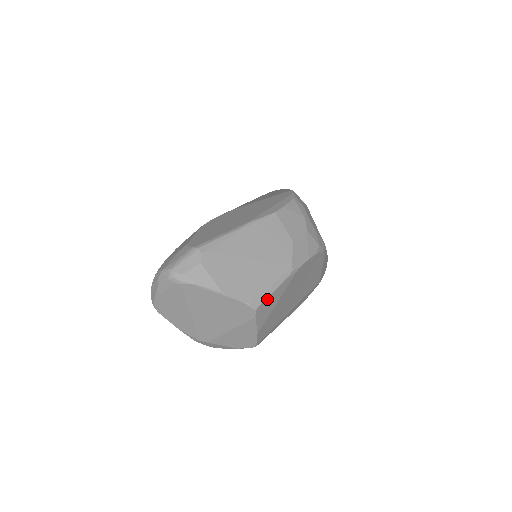
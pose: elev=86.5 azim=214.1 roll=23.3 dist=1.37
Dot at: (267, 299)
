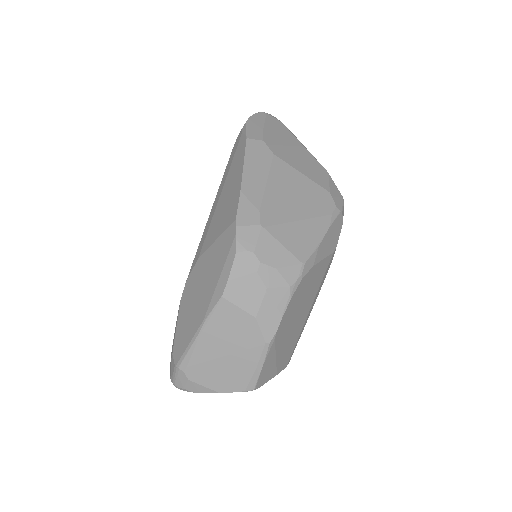
Dot at: (260, 377)
